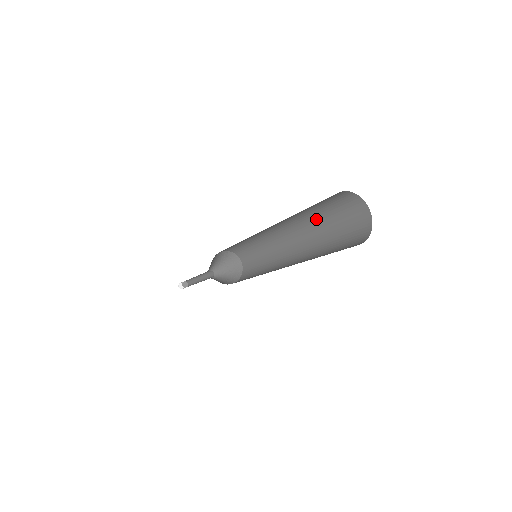
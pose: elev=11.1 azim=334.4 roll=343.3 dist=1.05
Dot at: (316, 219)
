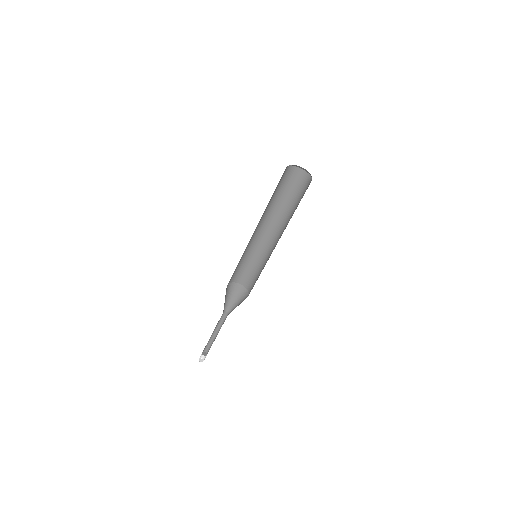
Dot at: (288, 206)
